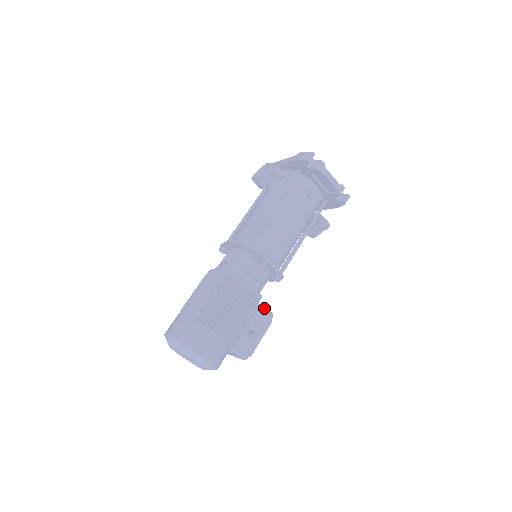
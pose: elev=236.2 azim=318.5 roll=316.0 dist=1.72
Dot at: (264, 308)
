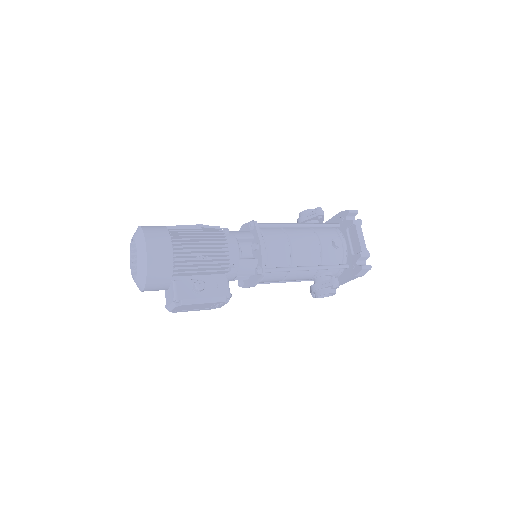
Dot at: (228, 283)
